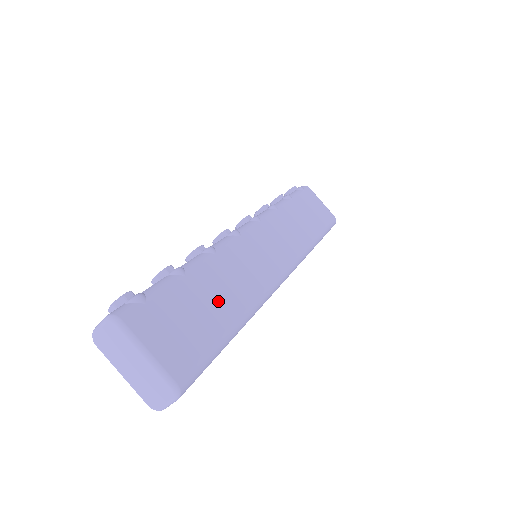
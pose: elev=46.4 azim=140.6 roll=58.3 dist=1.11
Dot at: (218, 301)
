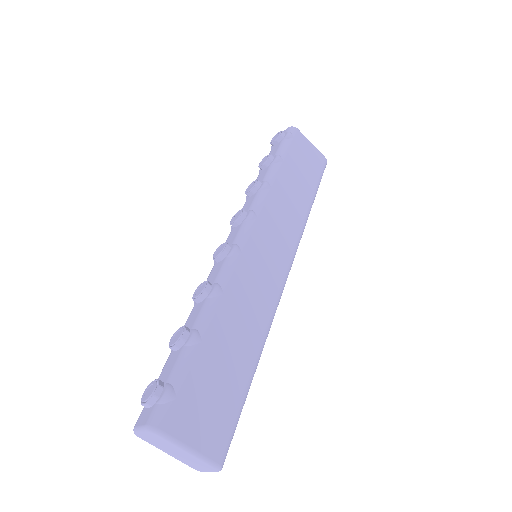
Dot at: (235, 352)
